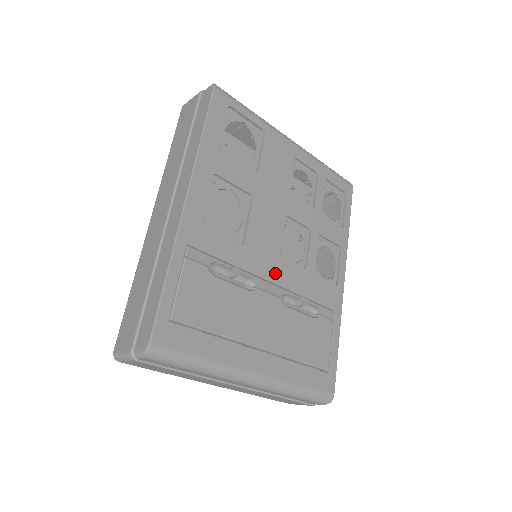
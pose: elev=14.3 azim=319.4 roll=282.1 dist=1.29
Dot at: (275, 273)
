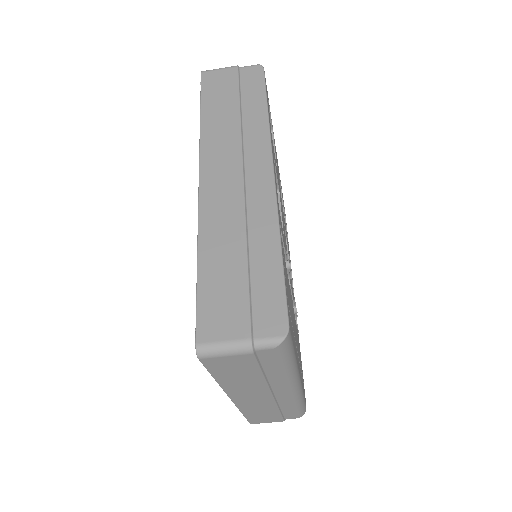
Dot at: occluded
